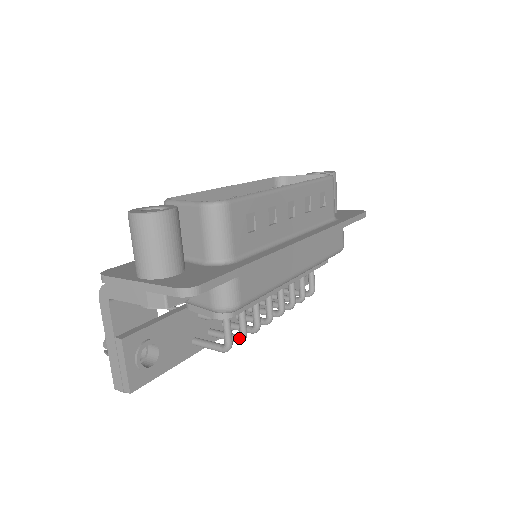
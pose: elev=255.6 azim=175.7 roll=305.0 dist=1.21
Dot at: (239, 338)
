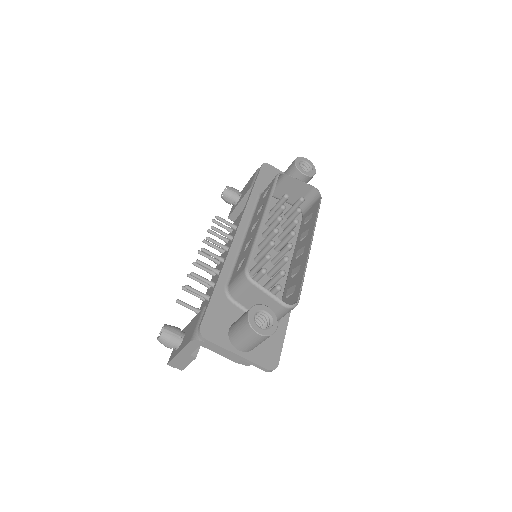
Dot at: occluded
